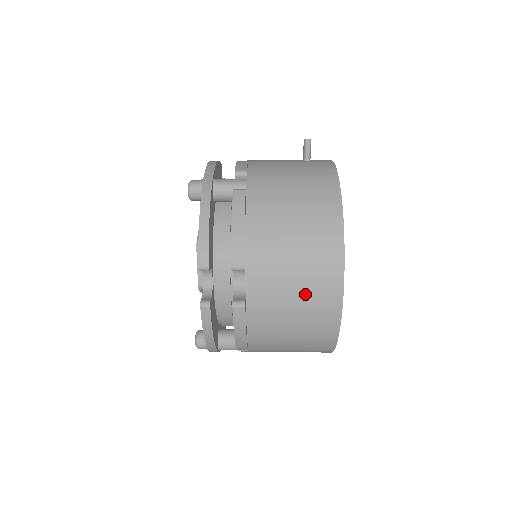
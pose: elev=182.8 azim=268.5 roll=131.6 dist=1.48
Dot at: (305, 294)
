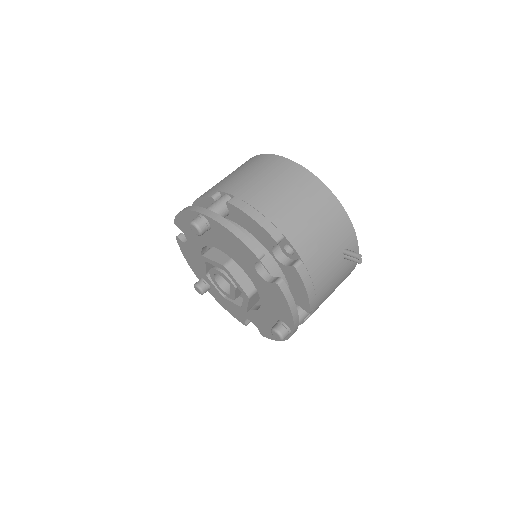
Dot at: occluded
